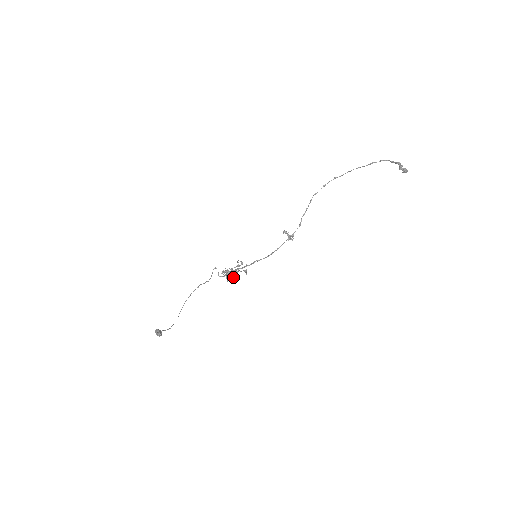
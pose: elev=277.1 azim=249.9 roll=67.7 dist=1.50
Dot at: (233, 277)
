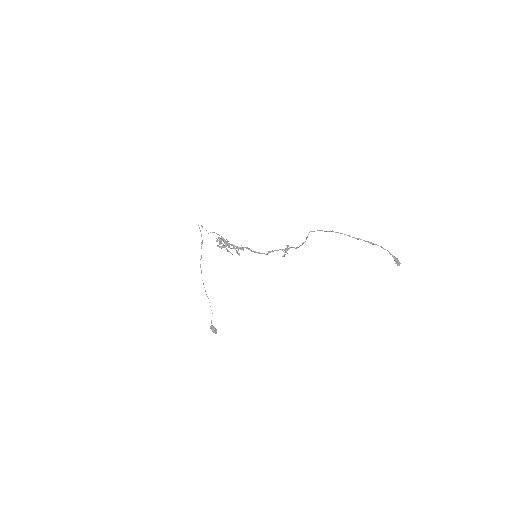
Dot at: occluded
